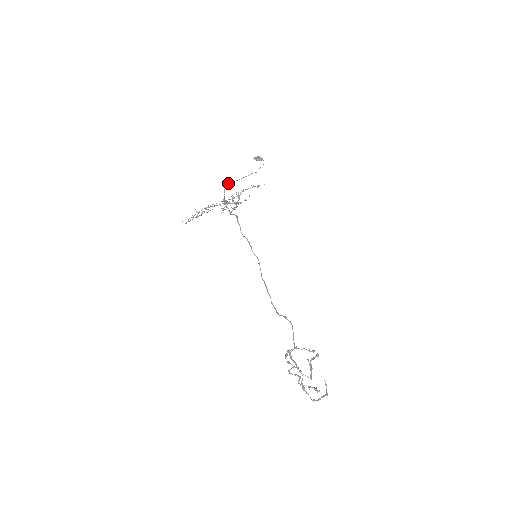
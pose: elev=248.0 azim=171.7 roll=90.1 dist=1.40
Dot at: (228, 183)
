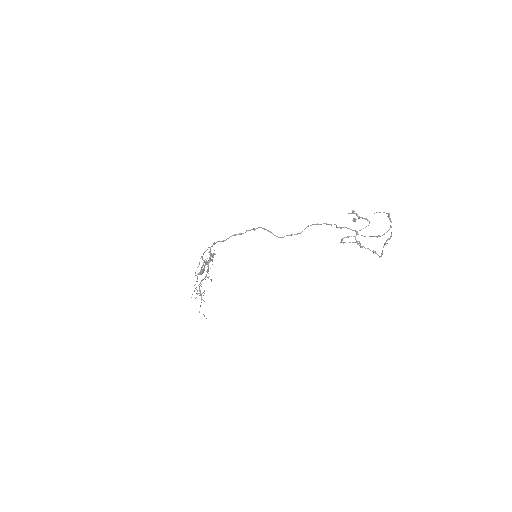
Dot at: occluded
